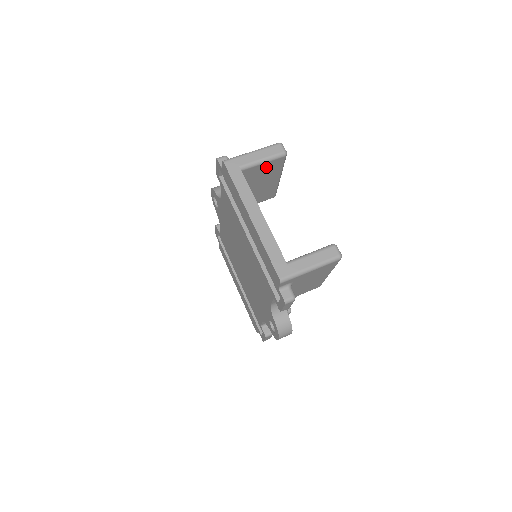
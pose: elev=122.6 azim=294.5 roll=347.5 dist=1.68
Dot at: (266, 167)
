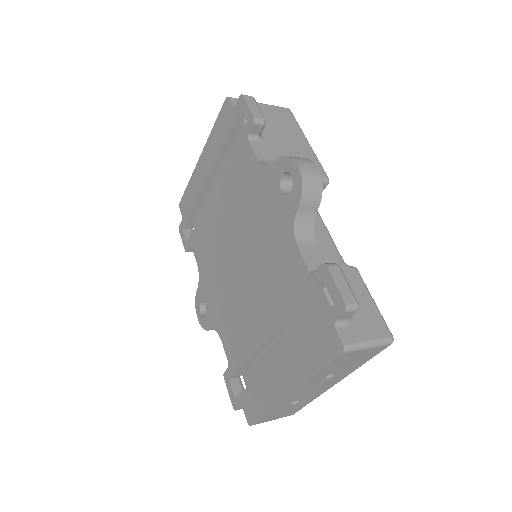
Dot at: occluded
